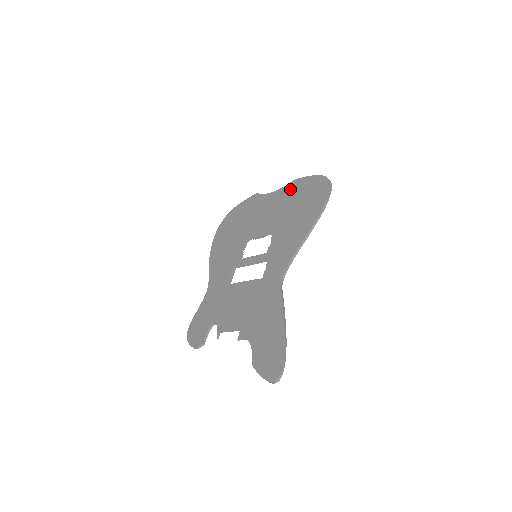
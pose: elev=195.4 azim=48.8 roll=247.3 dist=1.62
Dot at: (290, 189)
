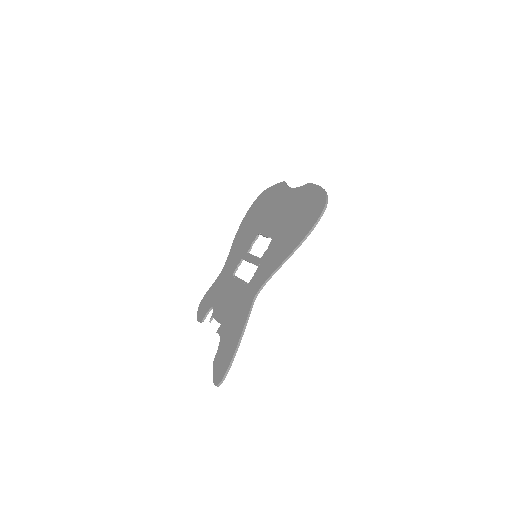
Dot at: (302, 193)
